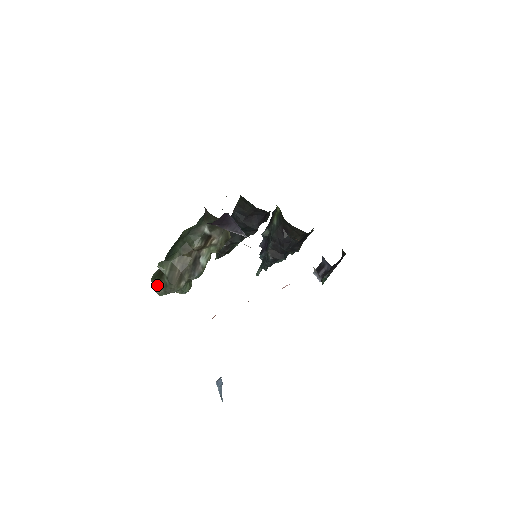
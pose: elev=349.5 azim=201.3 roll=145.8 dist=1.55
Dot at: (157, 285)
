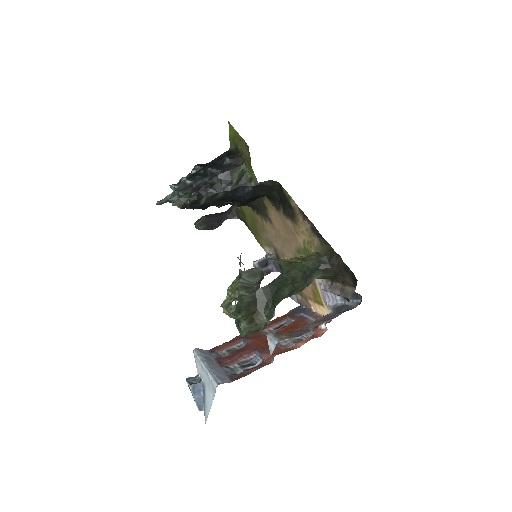
Dot at: (251, 329)
